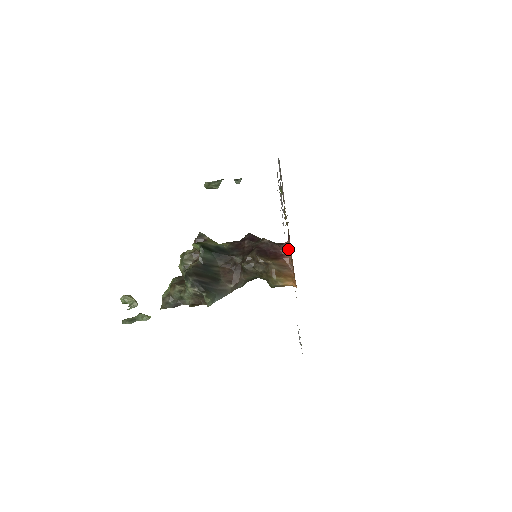
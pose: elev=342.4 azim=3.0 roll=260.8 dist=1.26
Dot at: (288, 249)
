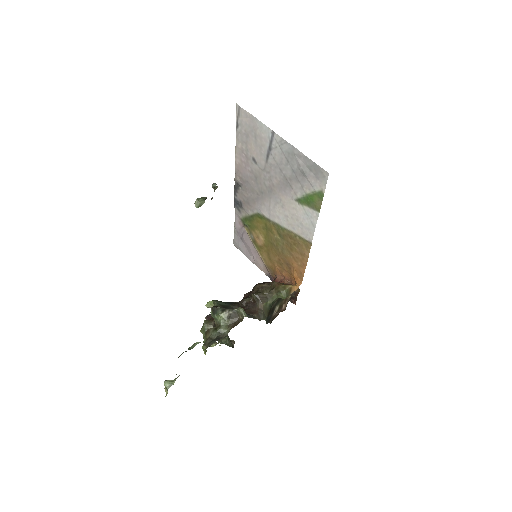
Dot at: (278, 278)
